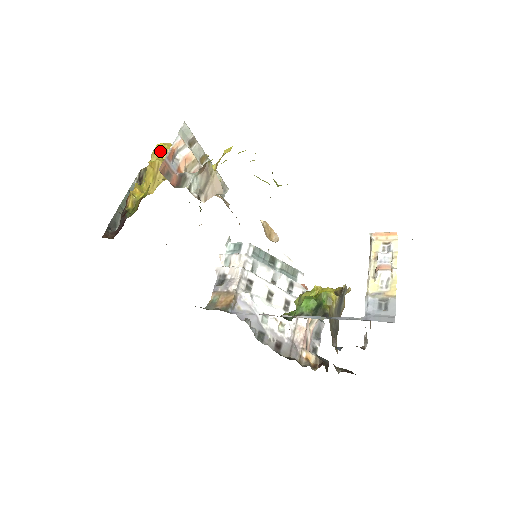
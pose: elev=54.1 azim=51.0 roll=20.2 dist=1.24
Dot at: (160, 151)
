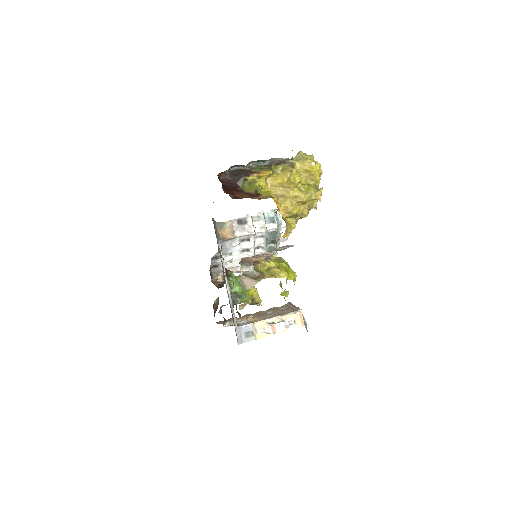
Dot at: (310, 171)
